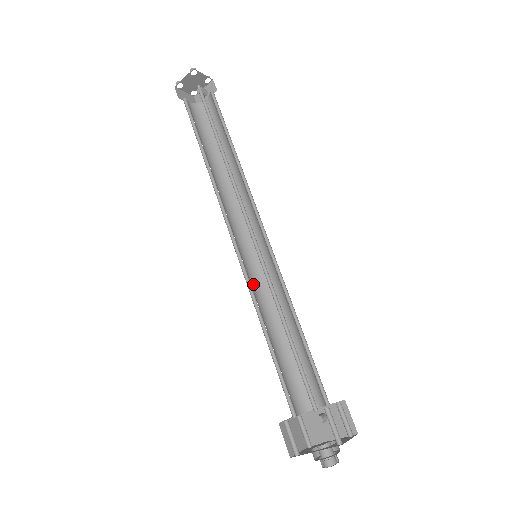
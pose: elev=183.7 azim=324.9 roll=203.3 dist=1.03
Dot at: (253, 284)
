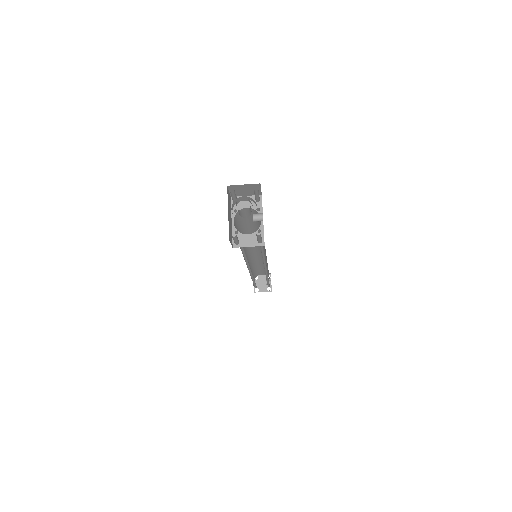
Dot at: occluded
